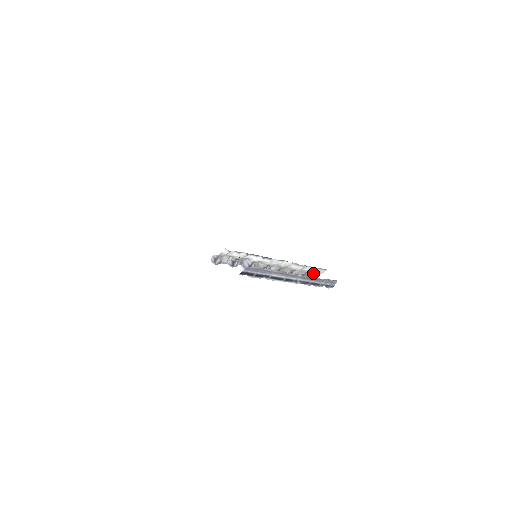
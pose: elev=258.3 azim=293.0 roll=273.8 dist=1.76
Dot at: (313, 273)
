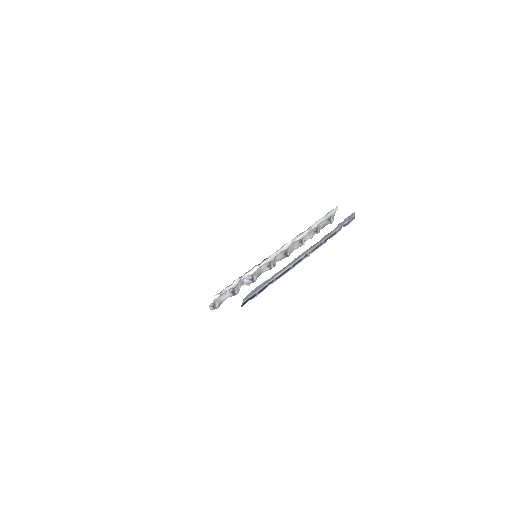
Dot at: (326, 220)
